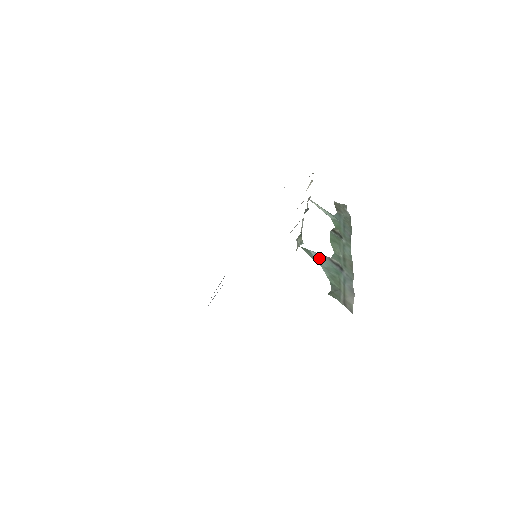
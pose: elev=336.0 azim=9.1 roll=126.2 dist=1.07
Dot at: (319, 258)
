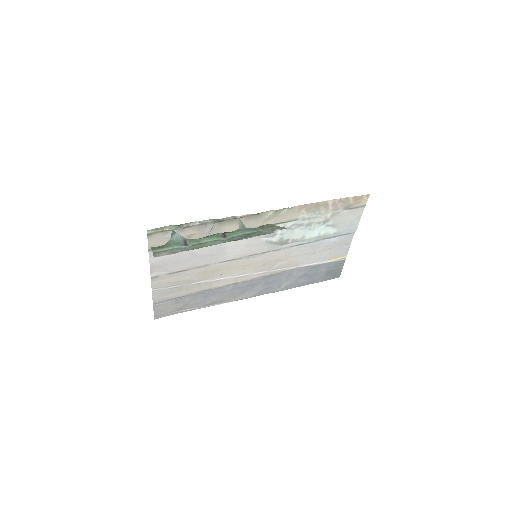
Dot at: (177, 237)
